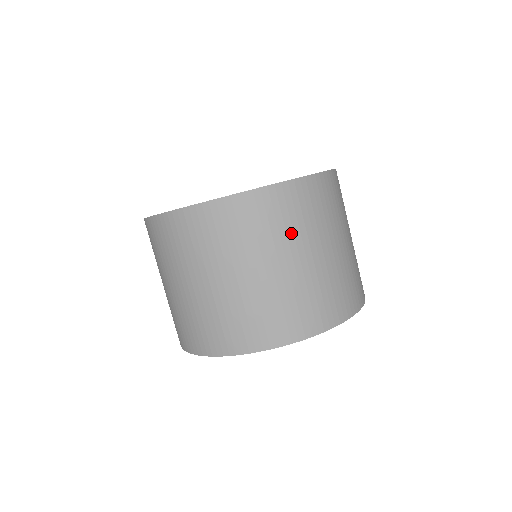
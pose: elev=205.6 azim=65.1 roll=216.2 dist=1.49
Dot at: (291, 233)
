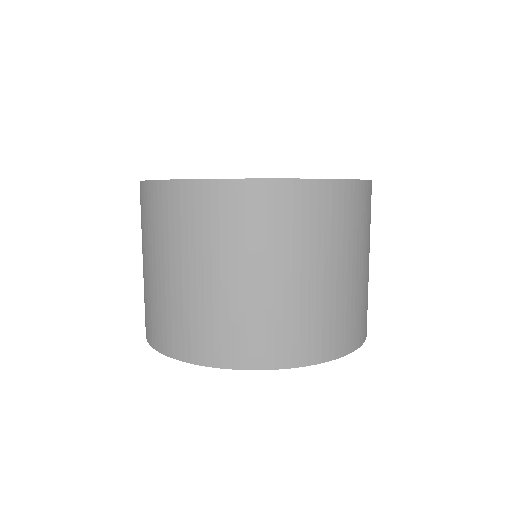
Dot at: (351, 237)
